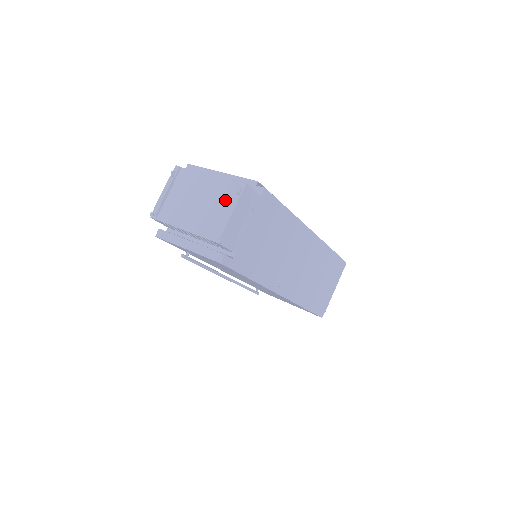
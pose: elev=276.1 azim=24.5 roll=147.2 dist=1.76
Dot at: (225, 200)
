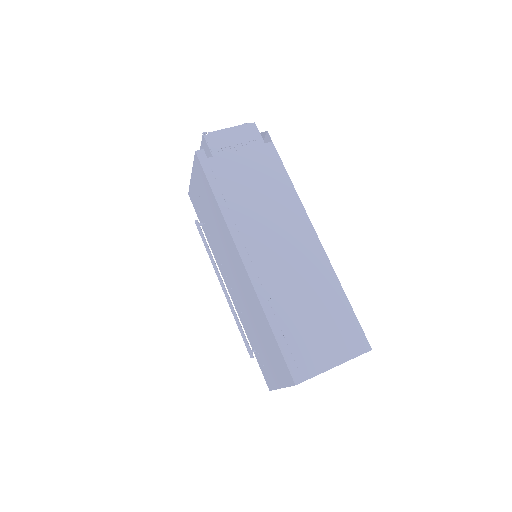
Dot at: occluded
